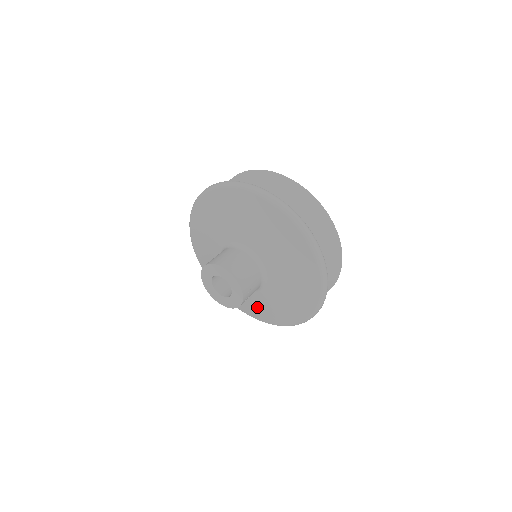
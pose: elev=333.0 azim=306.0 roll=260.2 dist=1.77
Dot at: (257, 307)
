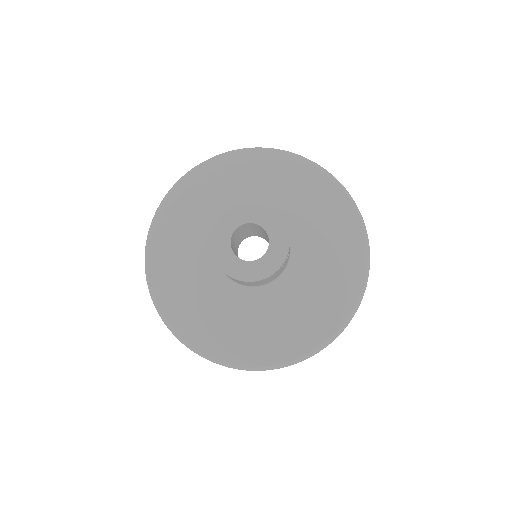
Dot at: (265, 329)
